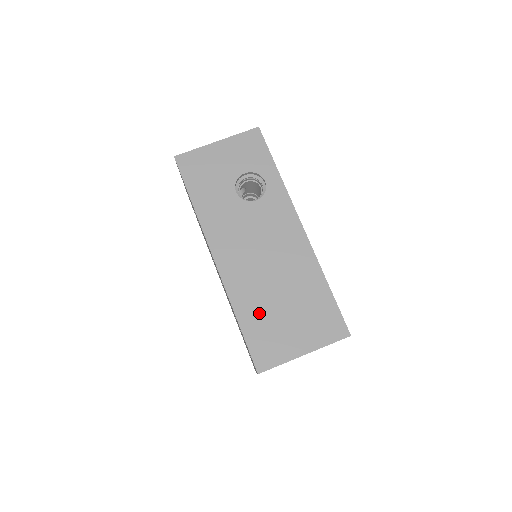
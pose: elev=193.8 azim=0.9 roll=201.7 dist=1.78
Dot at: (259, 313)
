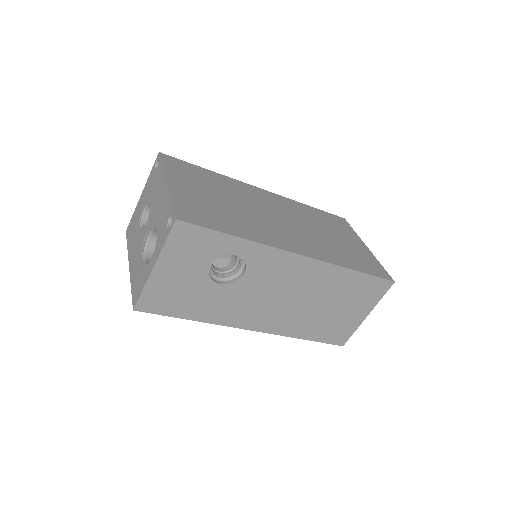
Dot at: (317, 325)
